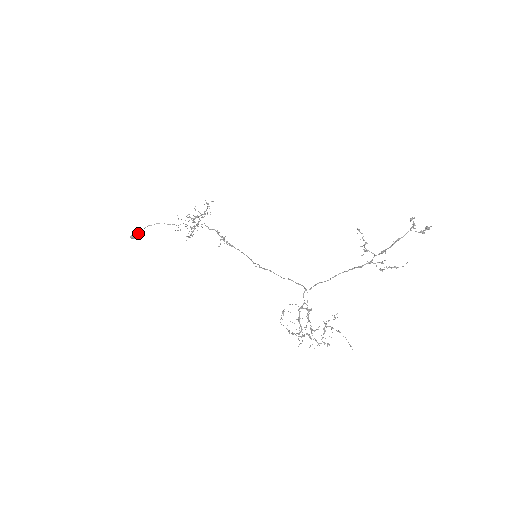
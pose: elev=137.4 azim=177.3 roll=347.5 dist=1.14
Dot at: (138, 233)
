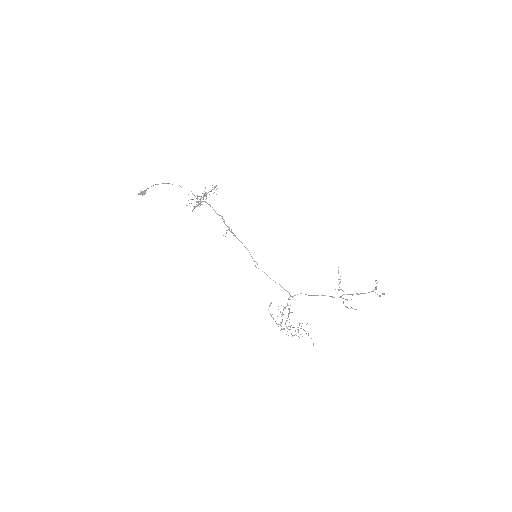
Dot at: (146, 190)
